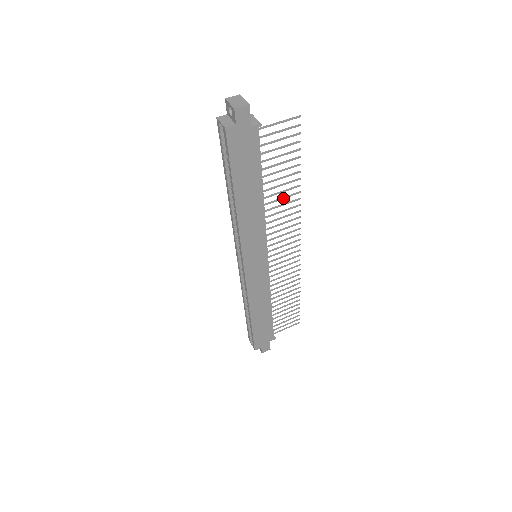
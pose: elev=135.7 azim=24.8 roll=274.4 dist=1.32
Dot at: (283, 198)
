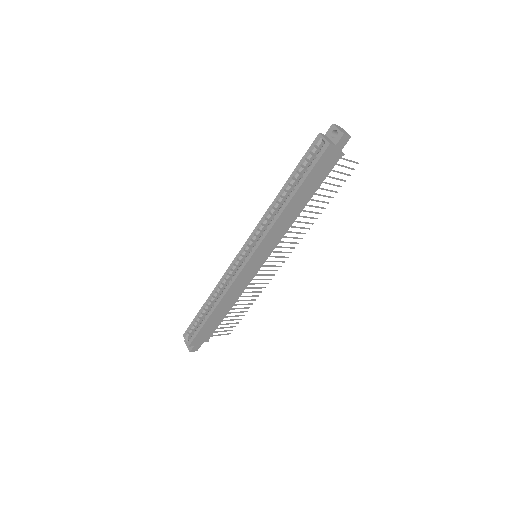
Dot at: (307, 217)
